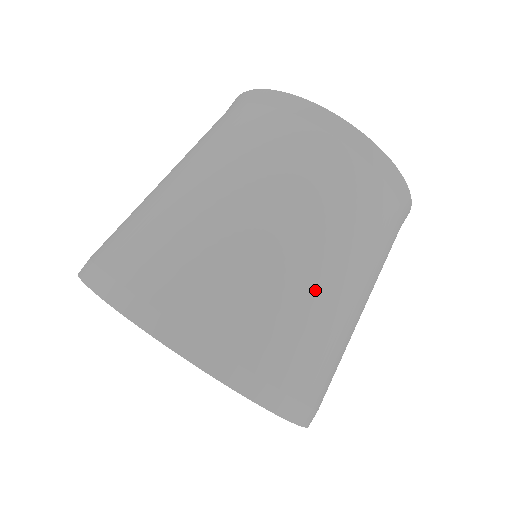
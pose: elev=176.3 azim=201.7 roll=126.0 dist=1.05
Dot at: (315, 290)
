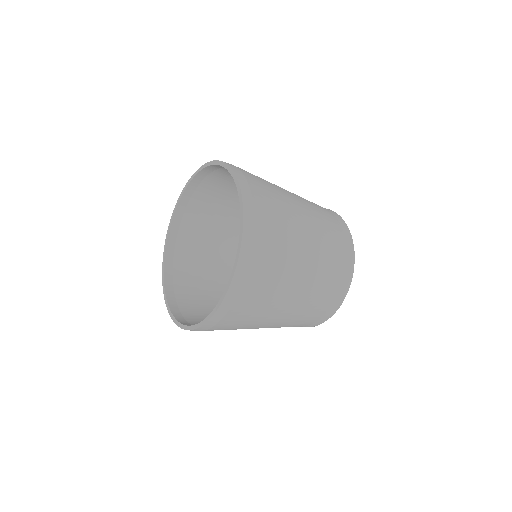
Dot at: (294, 220)
